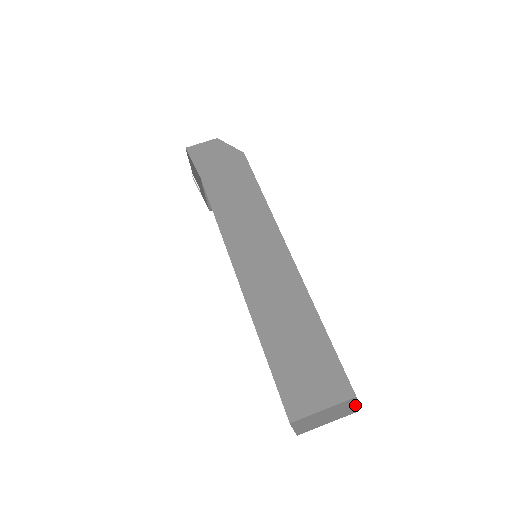
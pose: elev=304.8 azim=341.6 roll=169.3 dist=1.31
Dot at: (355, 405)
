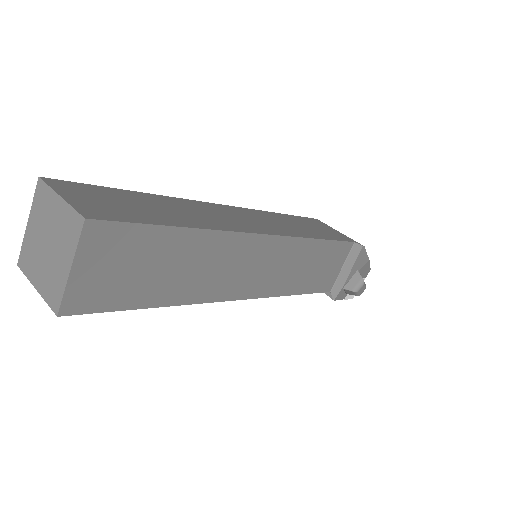
Dot at: (61, 198)
